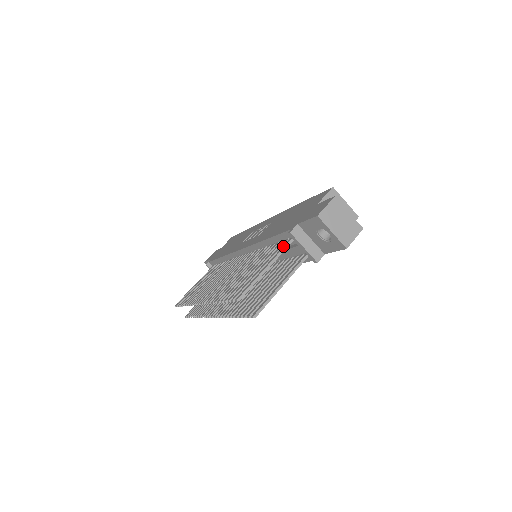
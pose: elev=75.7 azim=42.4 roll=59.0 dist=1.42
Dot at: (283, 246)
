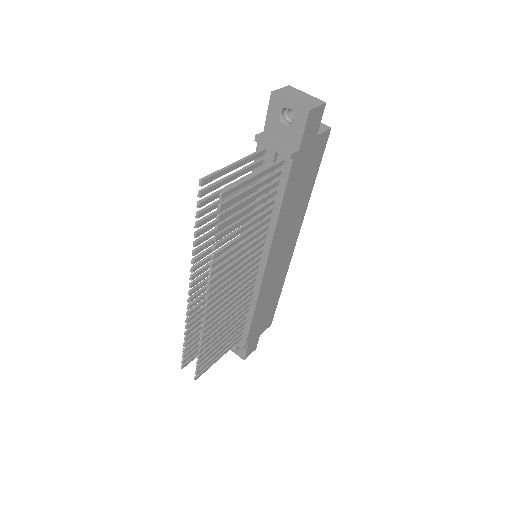
Dot at: (253, 155)
